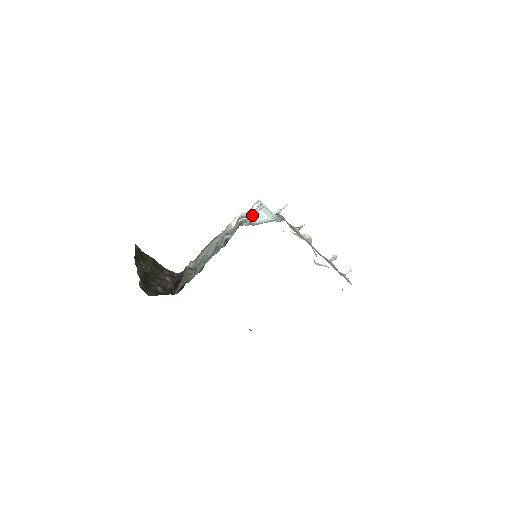
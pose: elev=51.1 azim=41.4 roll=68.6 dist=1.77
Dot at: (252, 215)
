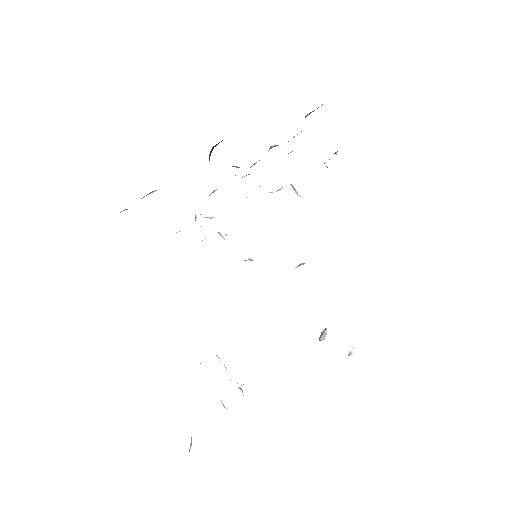
Dot at: occluded
